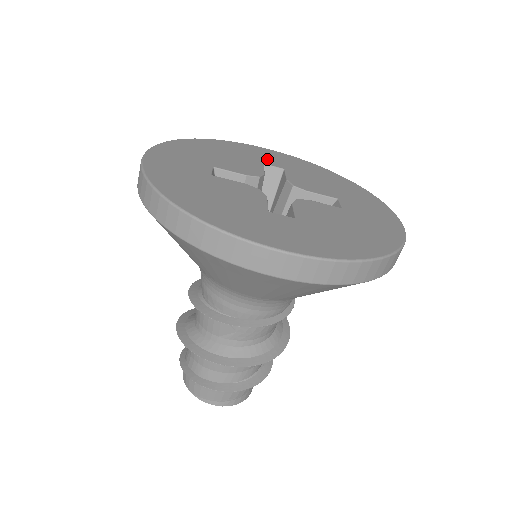
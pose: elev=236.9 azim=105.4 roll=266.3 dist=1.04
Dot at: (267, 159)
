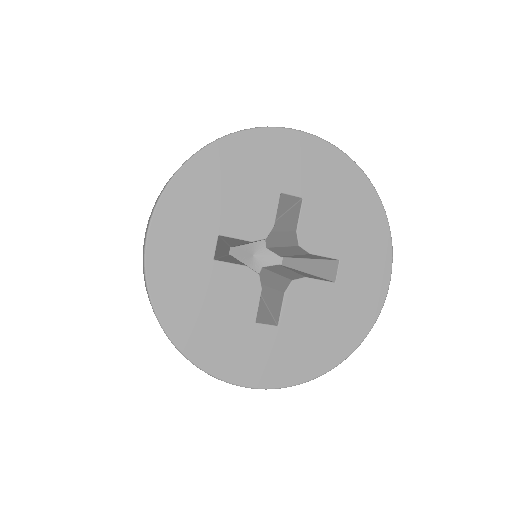
Dot at: (289, 175)
